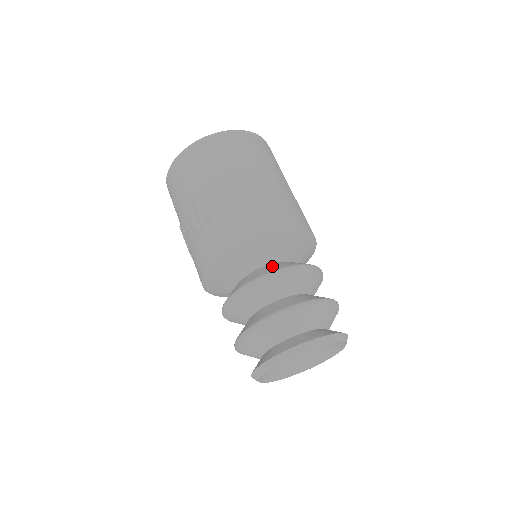
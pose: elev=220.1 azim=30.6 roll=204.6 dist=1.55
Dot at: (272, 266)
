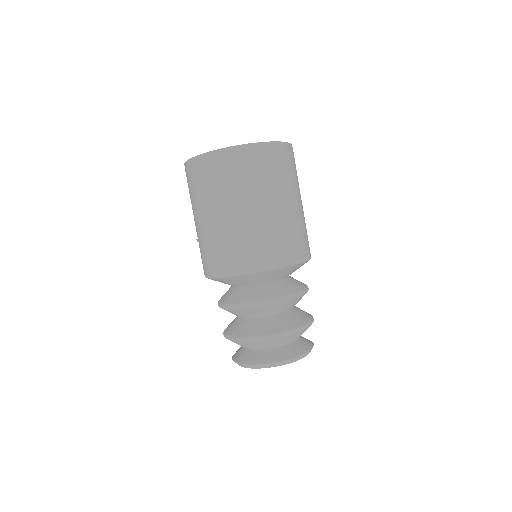
Dot at: (234, 293)
